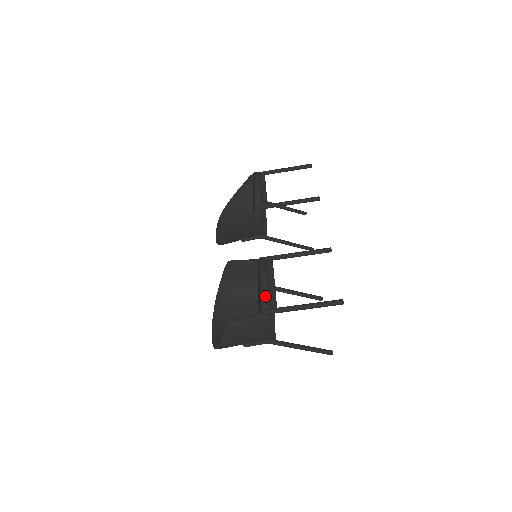
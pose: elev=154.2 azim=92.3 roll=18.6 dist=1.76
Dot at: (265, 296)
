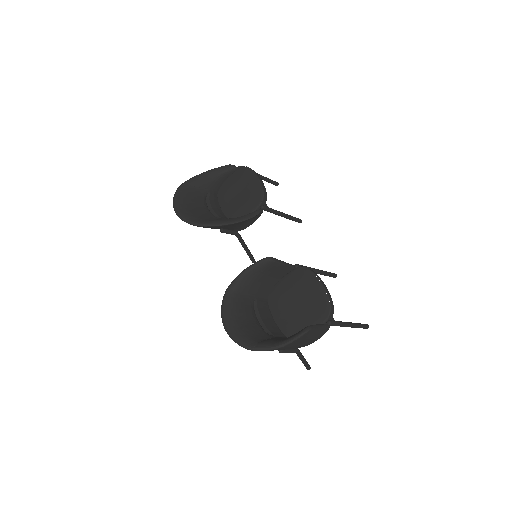
Dot at: (333, 307)
